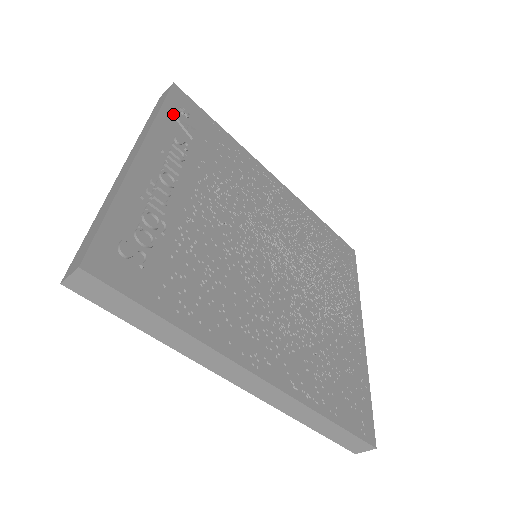
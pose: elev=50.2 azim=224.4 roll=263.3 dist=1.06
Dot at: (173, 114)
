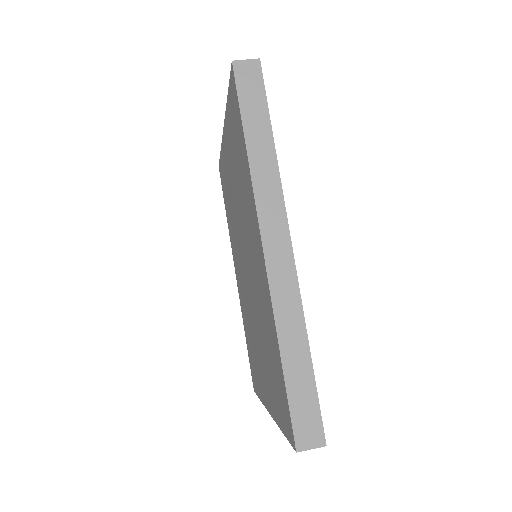
Dot at: occluded
